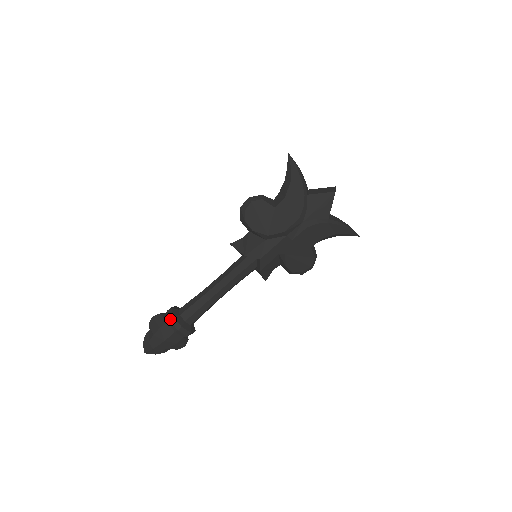
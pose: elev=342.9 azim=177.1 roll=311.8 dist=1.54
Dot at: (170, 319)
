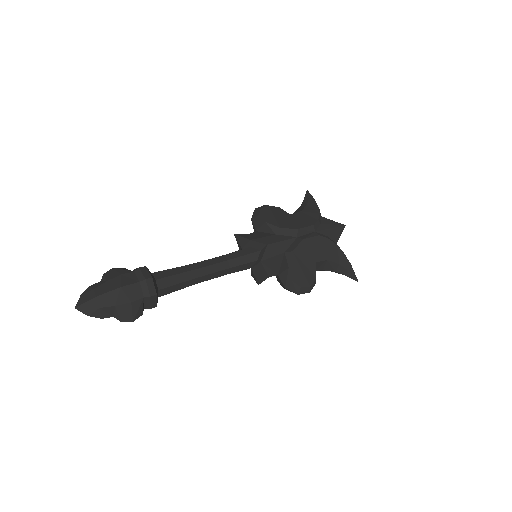
Dot at: (140, 267)
